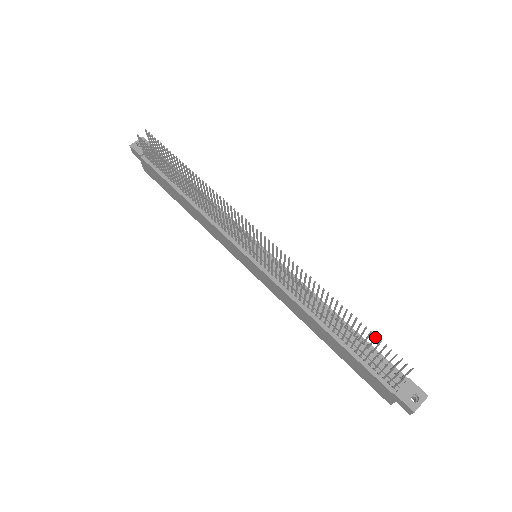
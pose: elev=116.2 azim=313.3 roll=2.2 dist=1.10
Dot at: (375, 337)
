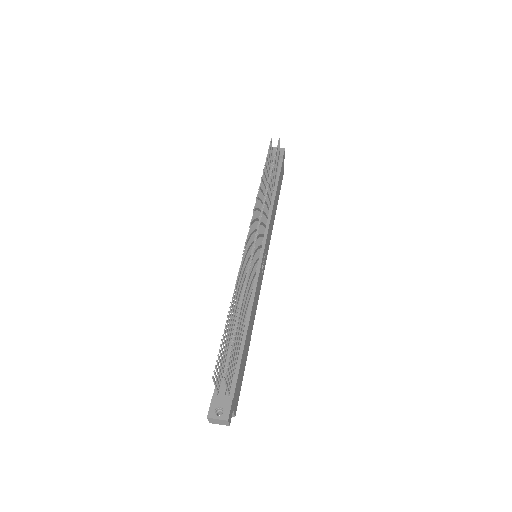
Dot at: (233, 341)
